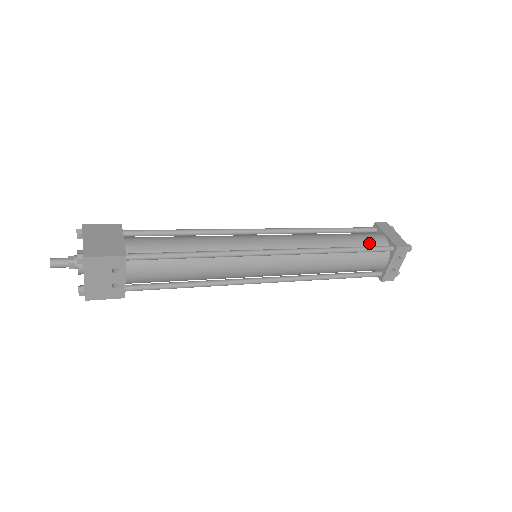
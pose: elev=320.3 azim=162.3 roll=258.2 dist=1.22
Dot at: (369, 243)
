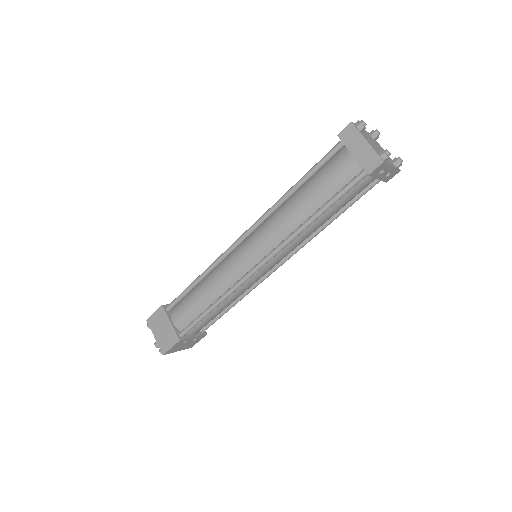
Dot at: (339, 183)
